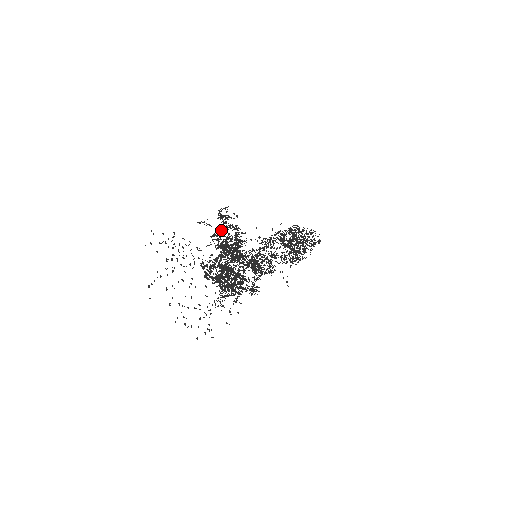
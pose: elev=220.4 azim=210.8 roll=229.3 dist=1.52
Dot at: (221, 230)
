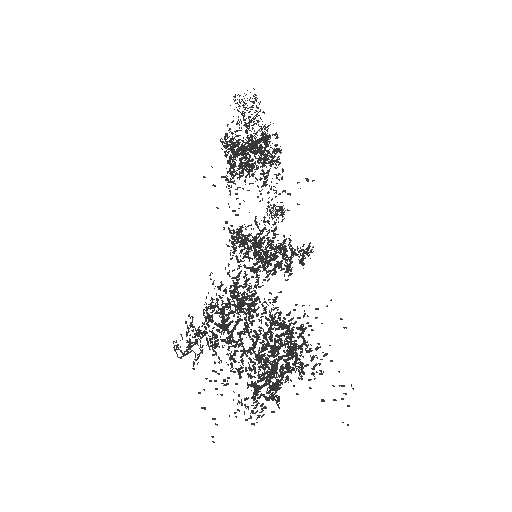
Dot at: (209, 326)
